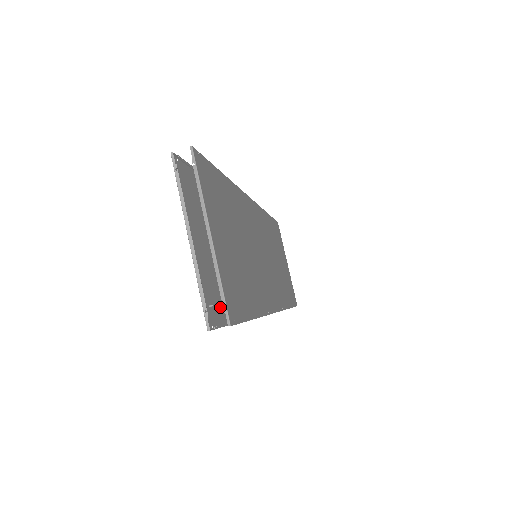
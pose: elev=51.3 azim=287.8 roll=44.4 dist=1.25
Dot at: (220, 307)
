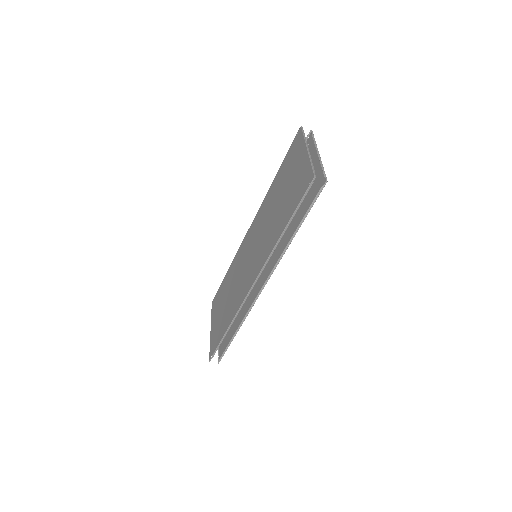
Dot at: (297, 197)
